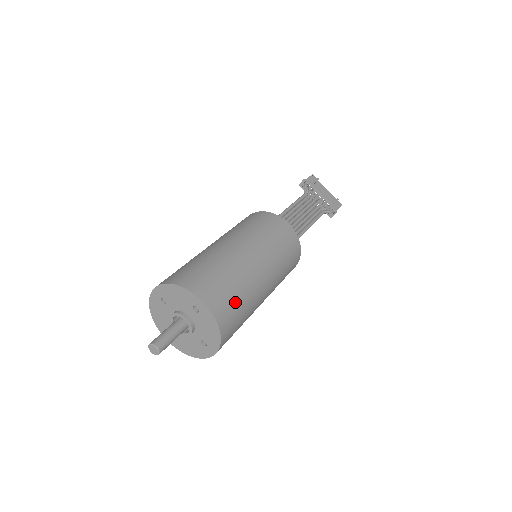
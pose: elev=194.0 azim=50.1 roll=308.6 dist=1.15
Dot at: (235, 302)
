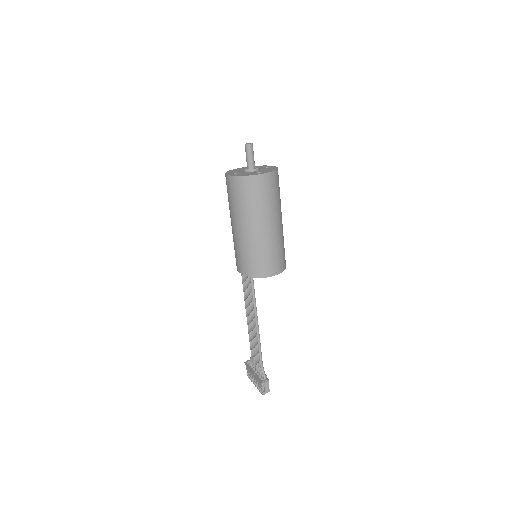
Dot at: (279, 188)
